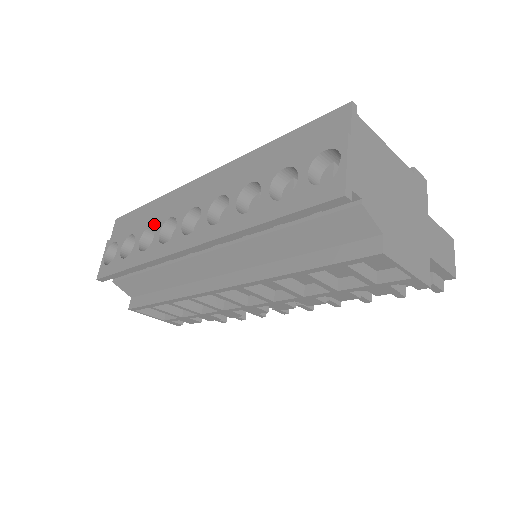
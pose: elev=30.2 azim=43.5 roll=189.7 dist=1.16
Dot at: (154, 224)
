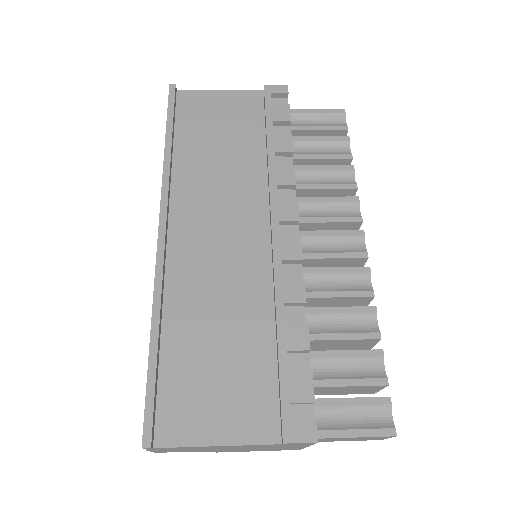
Dot at: occluded
